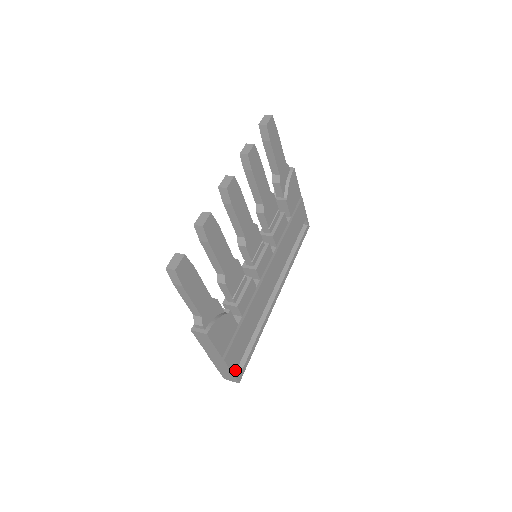
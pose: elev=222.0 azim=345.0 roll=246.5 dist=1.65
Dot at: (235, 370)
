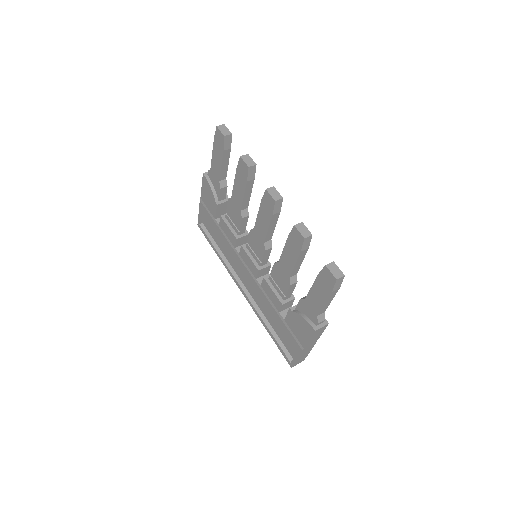
Dot at: occluded
